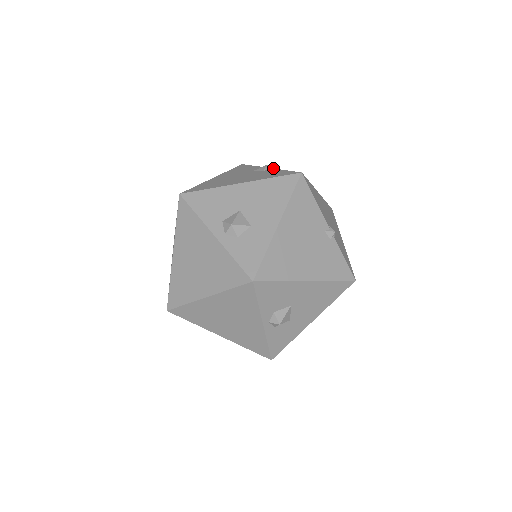
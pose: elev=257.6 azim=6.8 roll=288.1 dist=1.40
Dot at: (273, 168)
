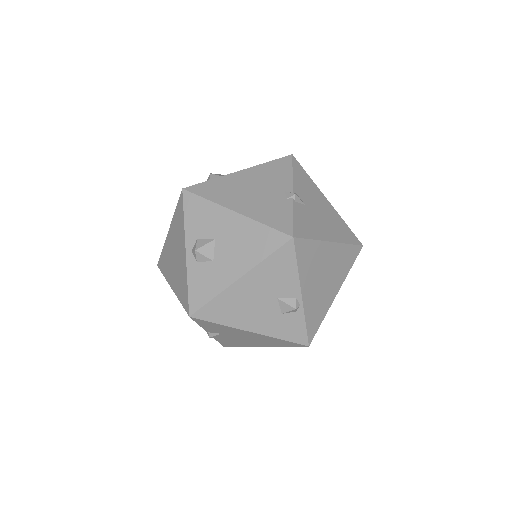
Dot at: occluded
